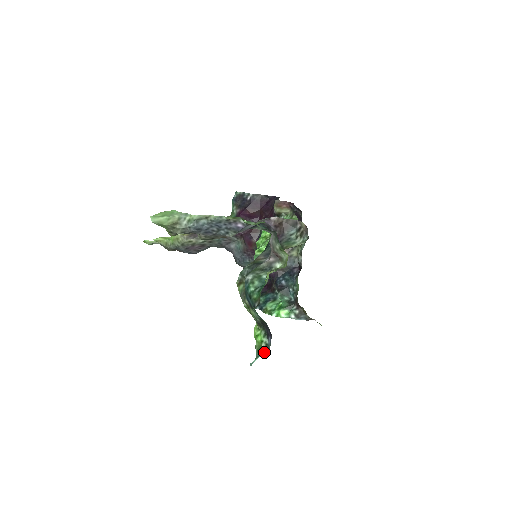
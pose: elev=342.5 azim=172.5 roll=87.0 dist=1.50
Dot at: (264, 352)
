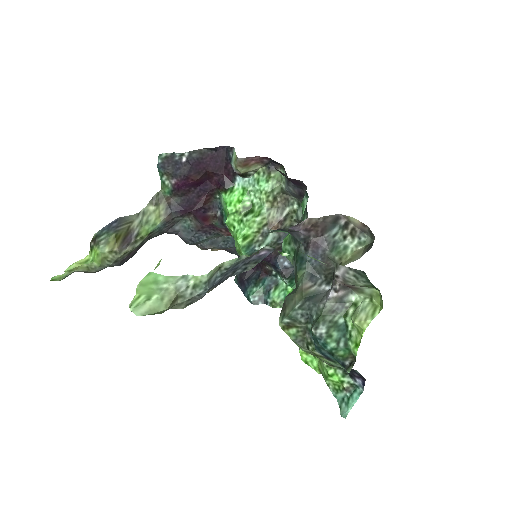
Dot at: (356, 397)
